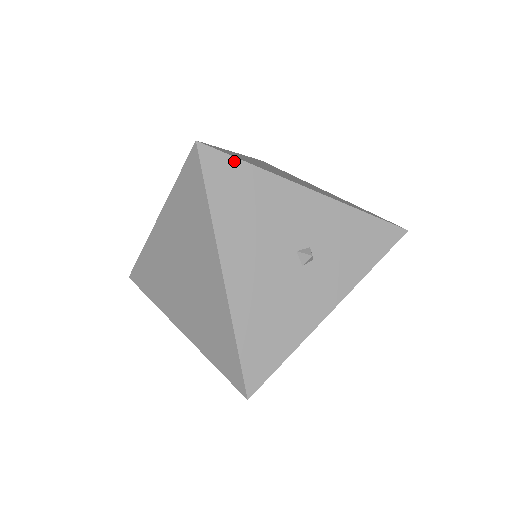
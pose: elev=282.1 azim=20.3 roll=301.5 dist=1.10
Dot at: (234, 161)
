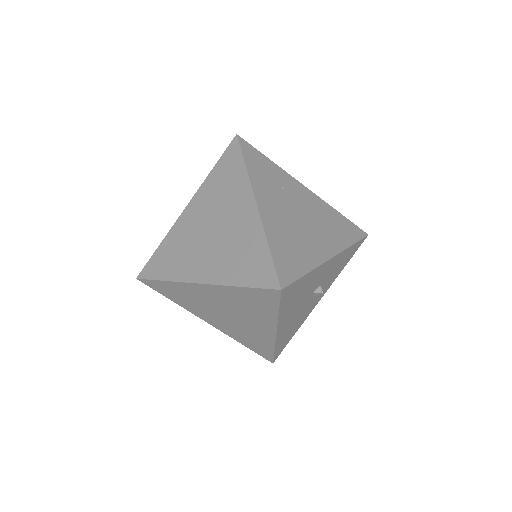
Dot at: (298, 281)
